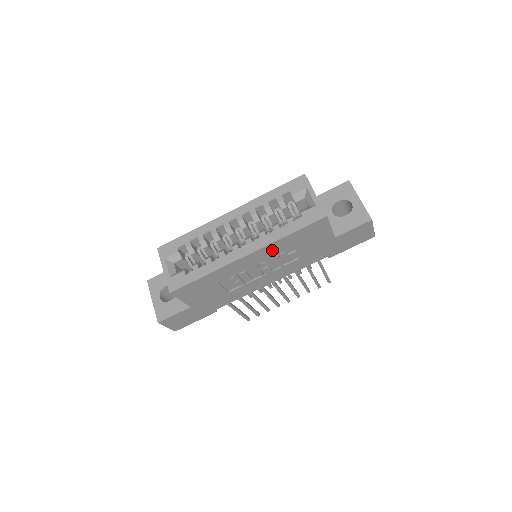
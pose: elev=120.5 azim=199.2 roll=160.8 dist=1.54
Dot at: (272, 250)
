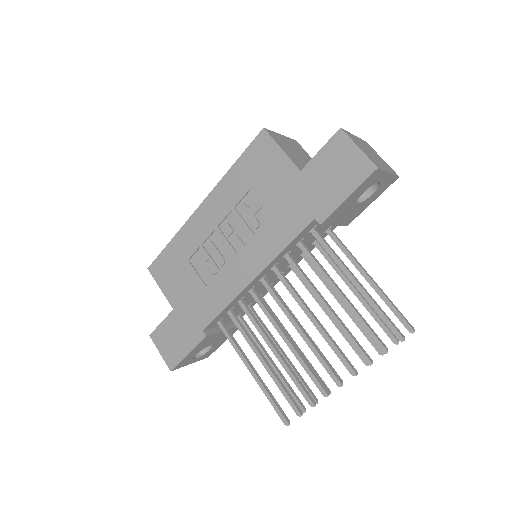
Dot at: (225, 197)
